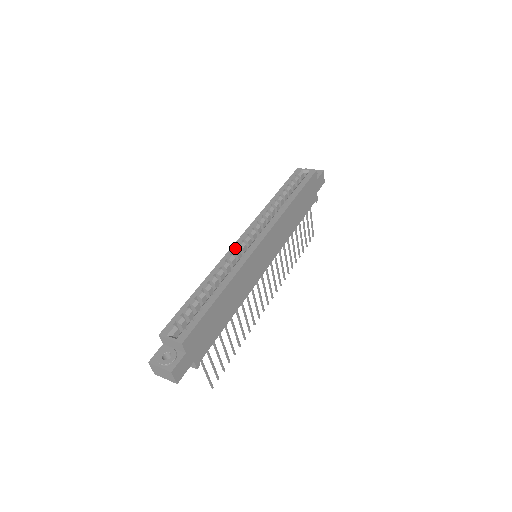
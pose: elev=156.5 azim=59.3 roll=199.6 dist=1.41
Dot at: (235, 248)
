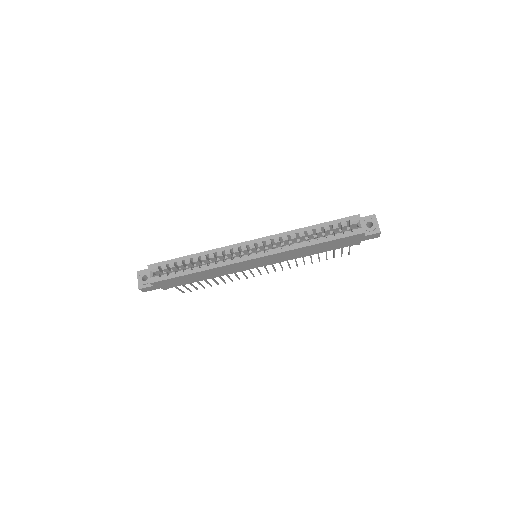
Dot at: (237, 247)
